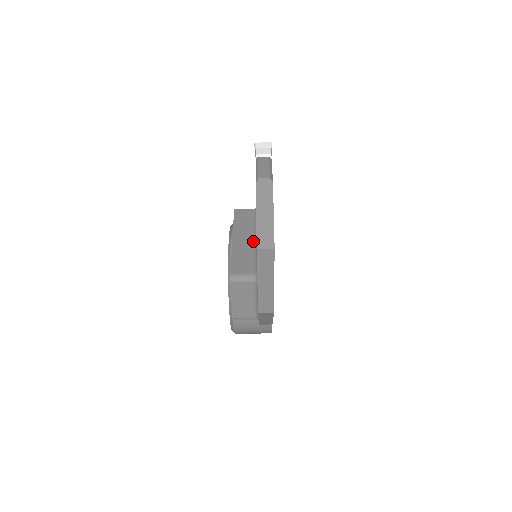
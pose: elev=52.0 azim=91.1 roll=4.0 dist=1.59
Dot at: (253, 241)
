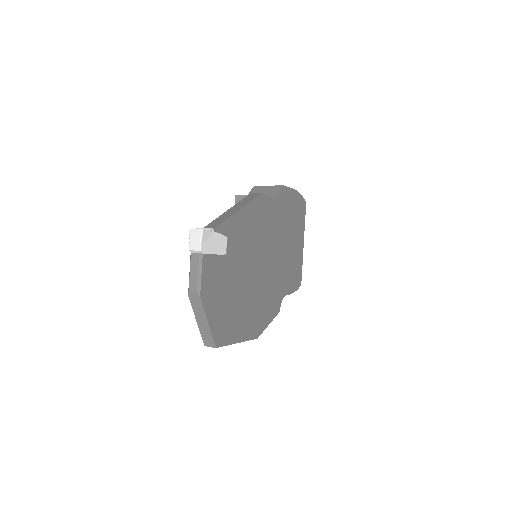
Dot at: occluded
